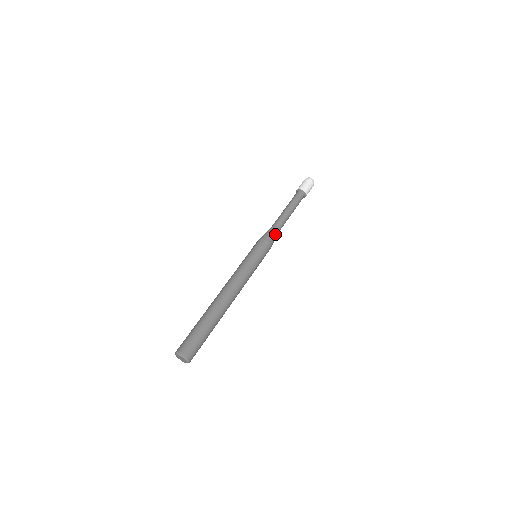
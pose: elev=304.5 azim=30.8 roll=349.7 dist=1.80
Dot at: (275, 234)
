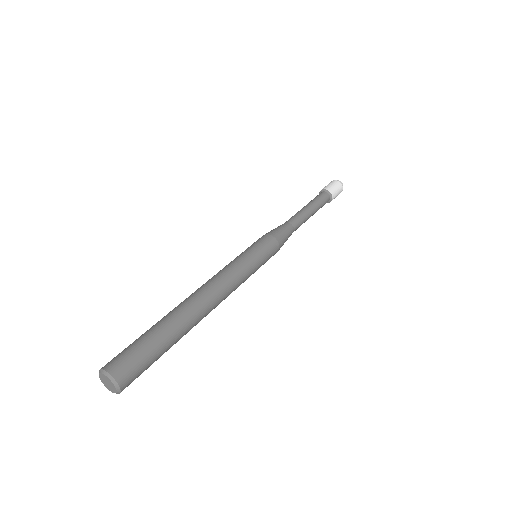
Dot at: (284, 230)
